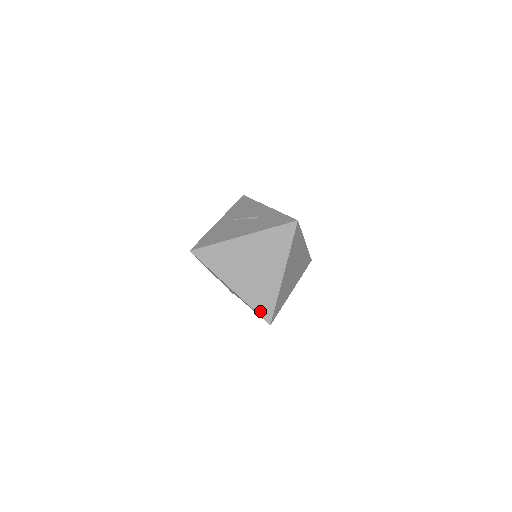
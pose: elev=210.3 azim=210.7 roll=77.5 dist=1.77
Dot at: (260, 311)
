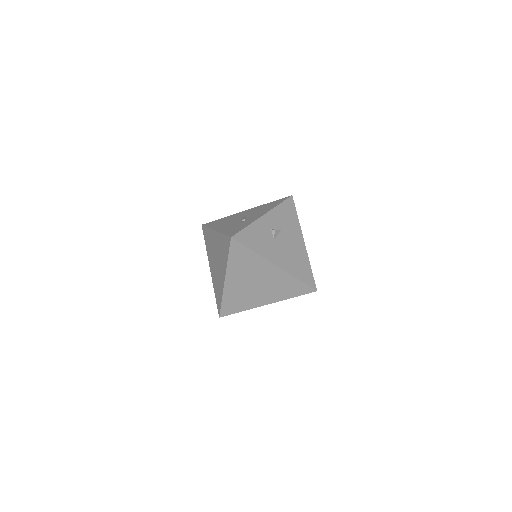
Dot at: (217, 301)
